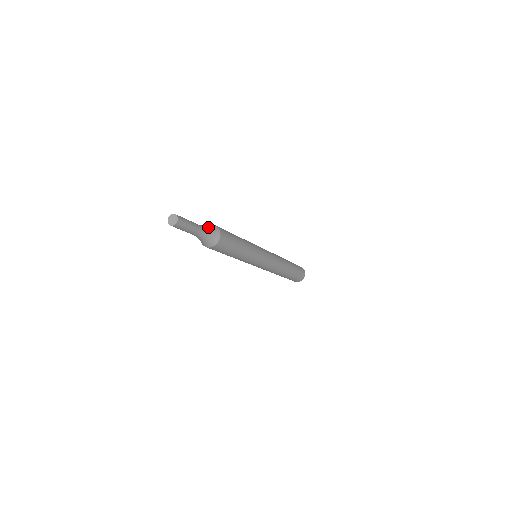
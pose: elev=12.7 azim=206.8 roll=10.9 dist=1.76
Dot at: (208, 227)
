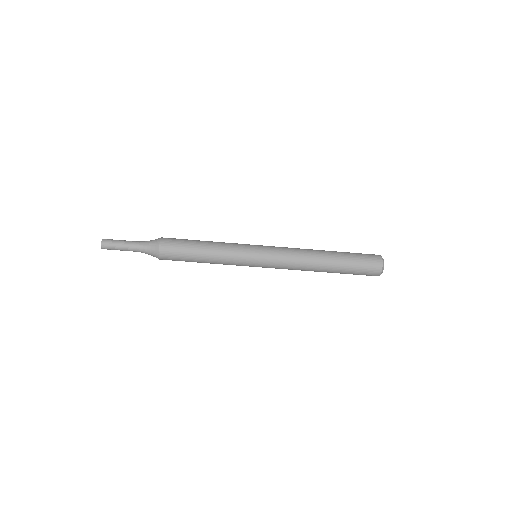
Dot at: (150, 240)
